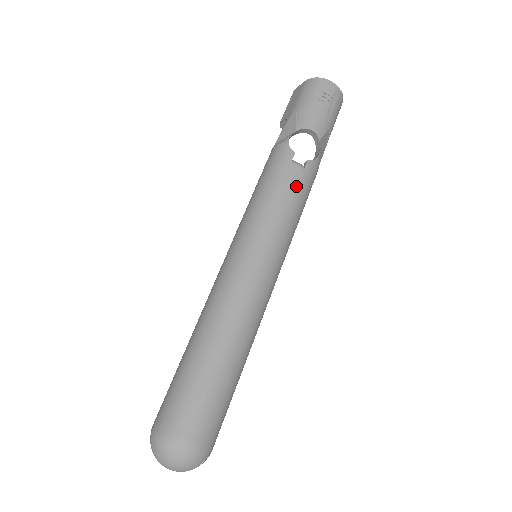
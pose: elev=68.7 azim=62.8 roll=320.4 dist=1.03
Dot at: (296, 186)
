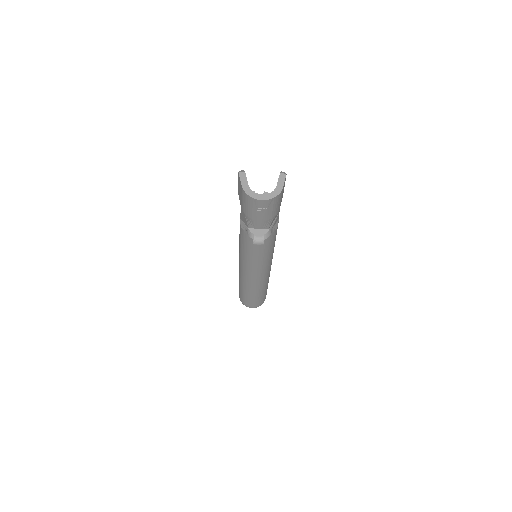
Dot at: (262, 251)
